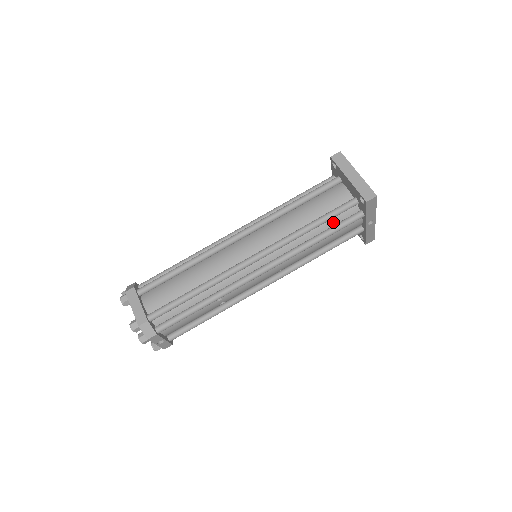
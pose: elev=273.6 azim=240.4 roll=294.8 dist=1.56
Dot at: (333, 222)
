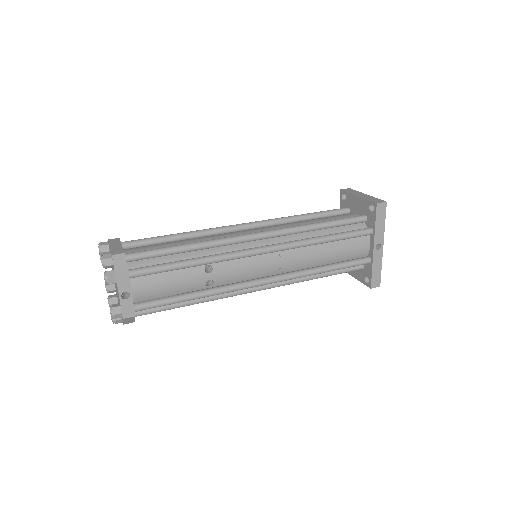
Dot at: (341, 231)
